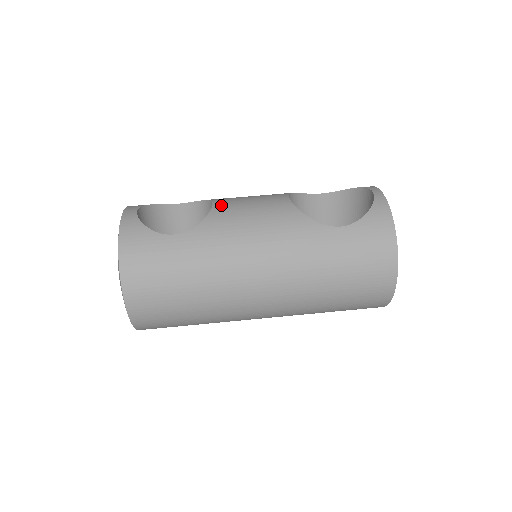
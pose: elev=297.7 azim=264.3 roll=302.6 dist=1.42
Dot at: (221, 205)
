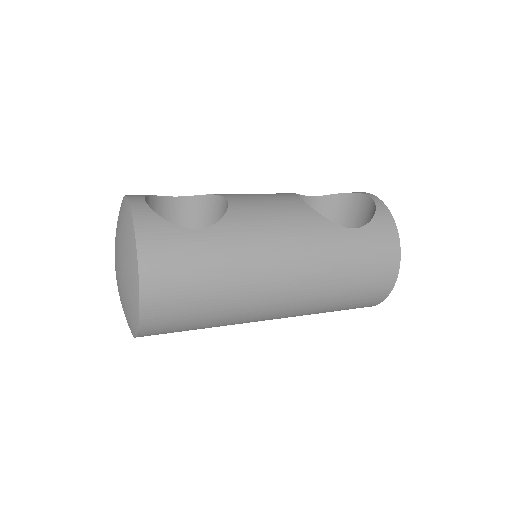
Dot at: (236, 200)
